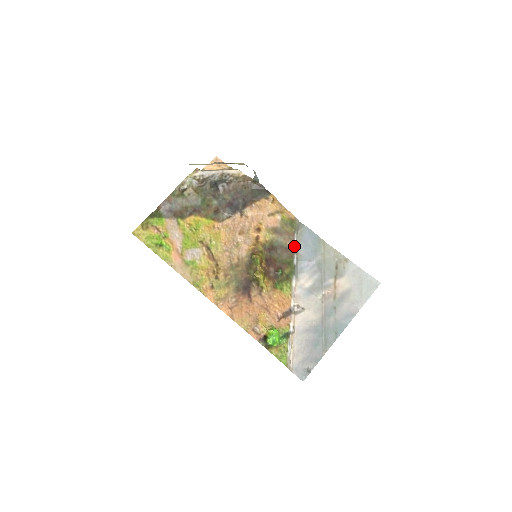
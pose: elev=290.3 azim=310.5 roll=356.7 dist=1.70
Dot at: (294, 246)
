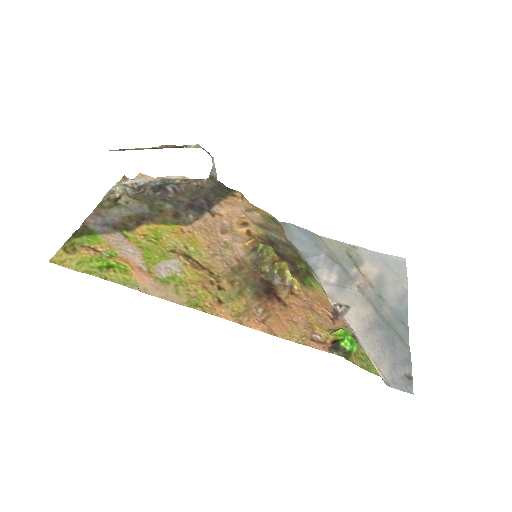
Dot at: (290, 243)
